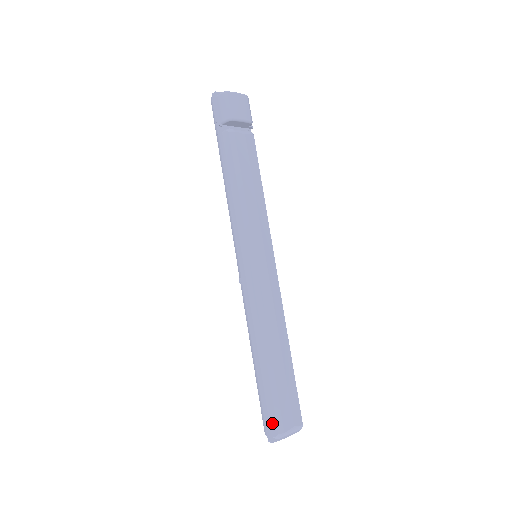
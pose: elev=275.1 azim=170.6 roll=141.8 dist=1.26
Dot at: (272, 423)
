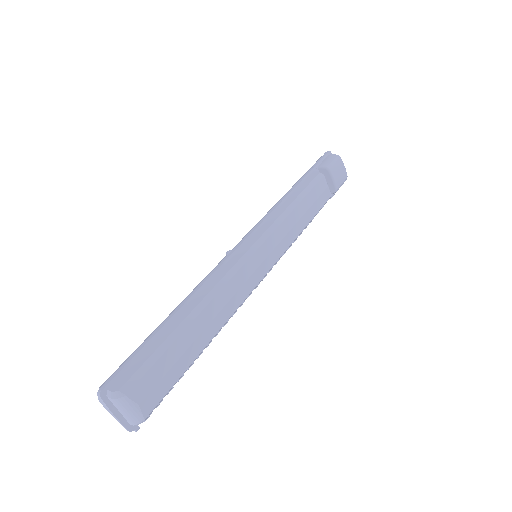
Dot at: (124, 376)
